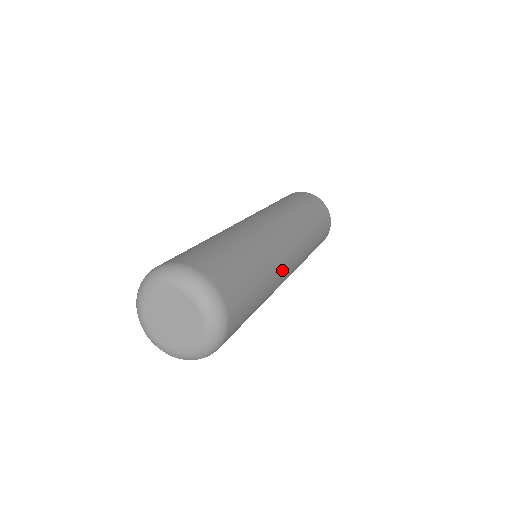
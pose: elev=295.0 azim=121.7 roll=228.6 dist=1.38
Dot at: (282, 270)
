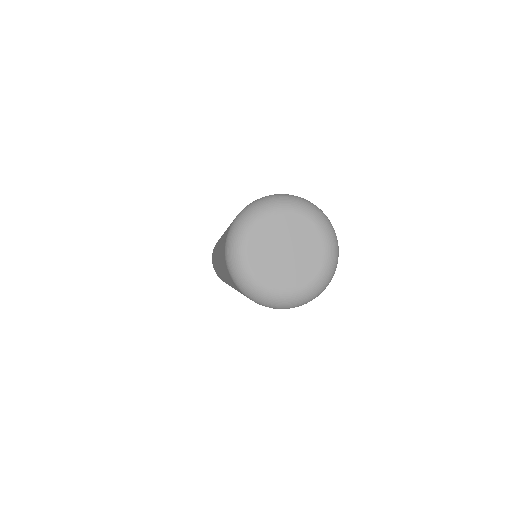
Dot at: occluded
